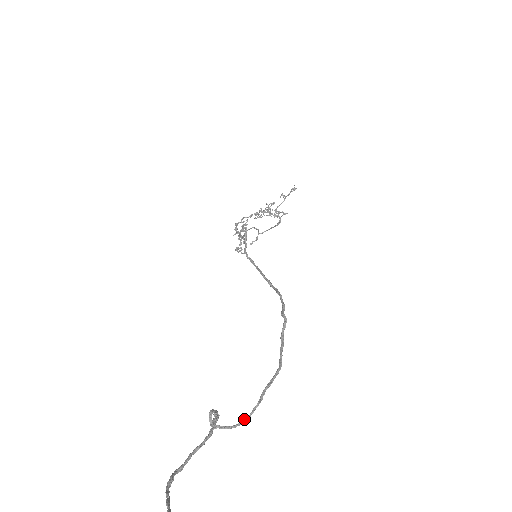
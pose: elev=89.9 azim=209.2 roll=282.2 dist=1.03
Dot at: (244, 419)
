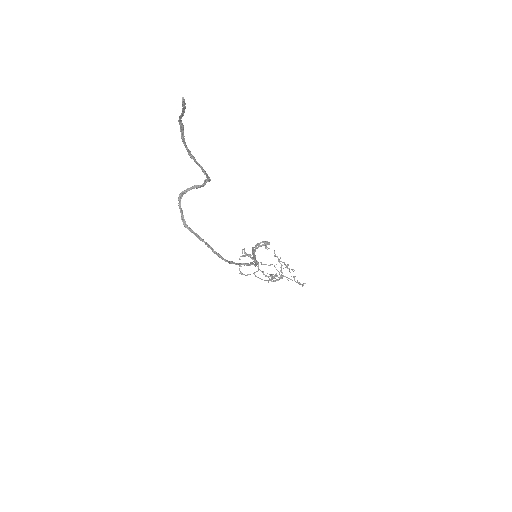
Dot at: occluded
